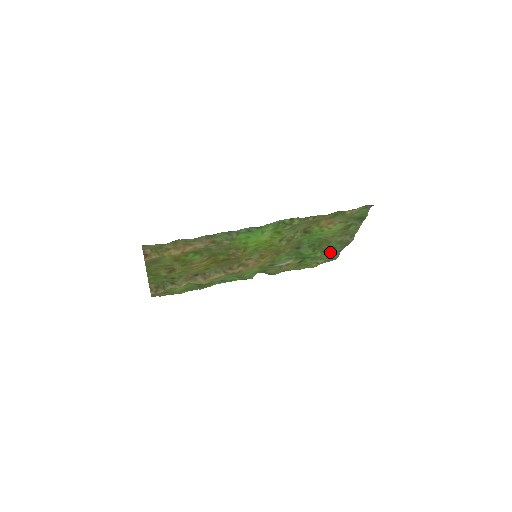
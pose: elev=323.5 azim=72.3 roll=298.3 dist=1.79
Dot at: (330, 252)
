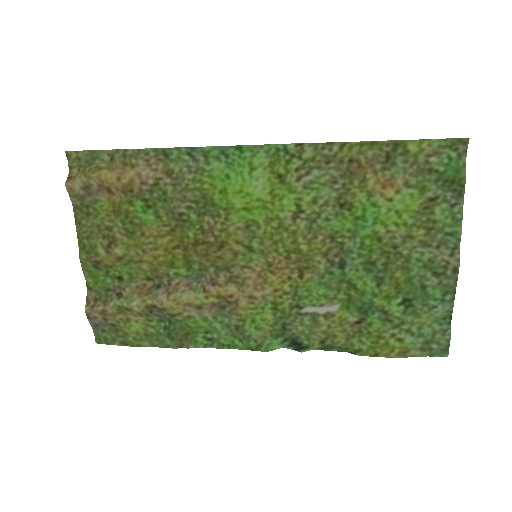
Dot at: (422, 311)
